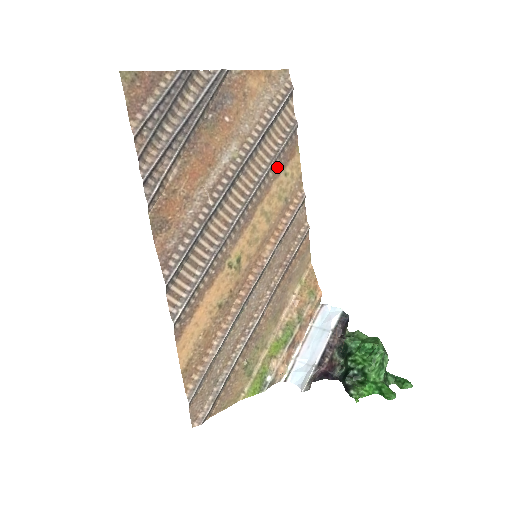
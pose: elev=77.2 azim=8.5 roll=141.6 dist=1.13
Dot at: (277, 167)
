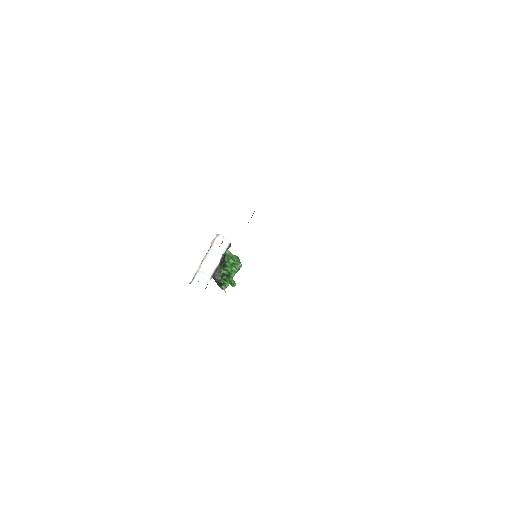
Dot at: occluded
